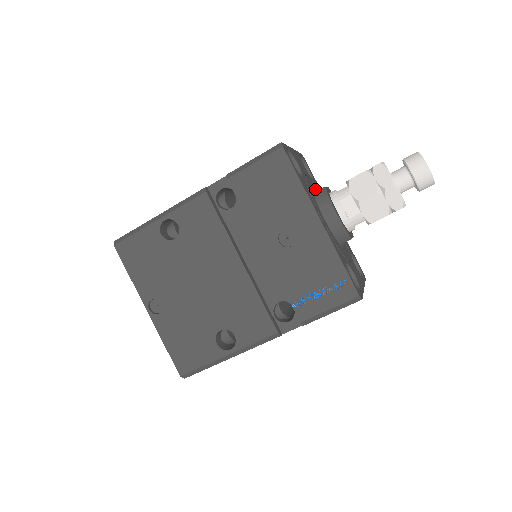
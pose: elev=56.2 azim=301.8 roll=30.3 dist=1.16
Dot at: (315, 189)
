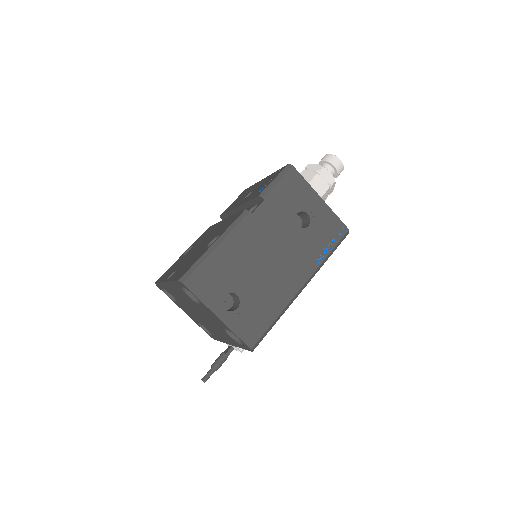
Dot at: occluded
